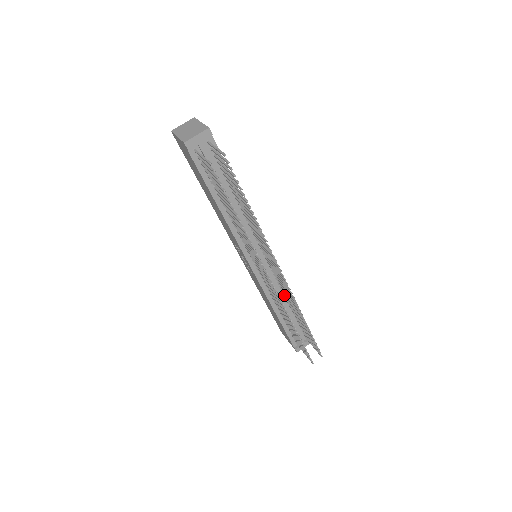
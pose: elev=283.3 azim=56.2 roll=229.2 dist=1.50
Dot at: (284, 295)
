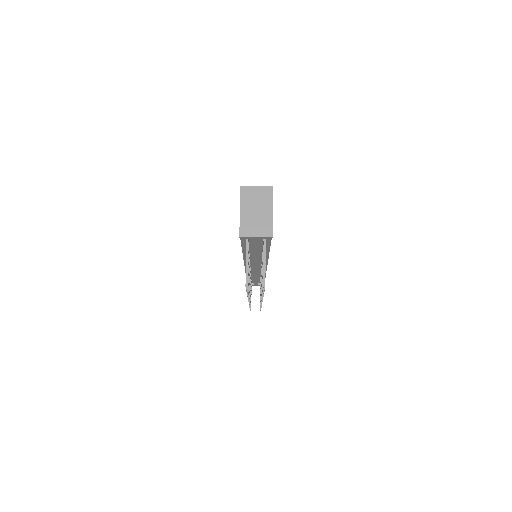
Dot at: occluded
